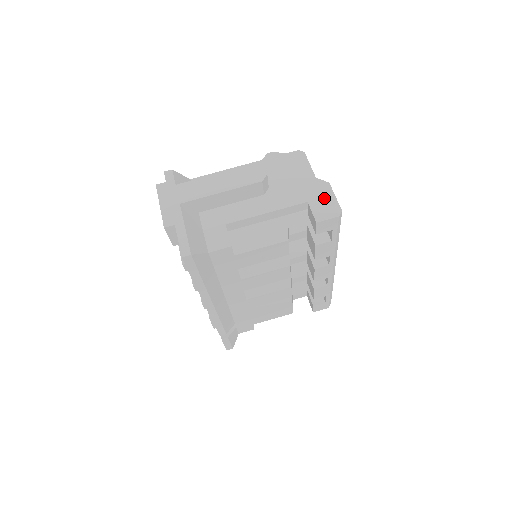
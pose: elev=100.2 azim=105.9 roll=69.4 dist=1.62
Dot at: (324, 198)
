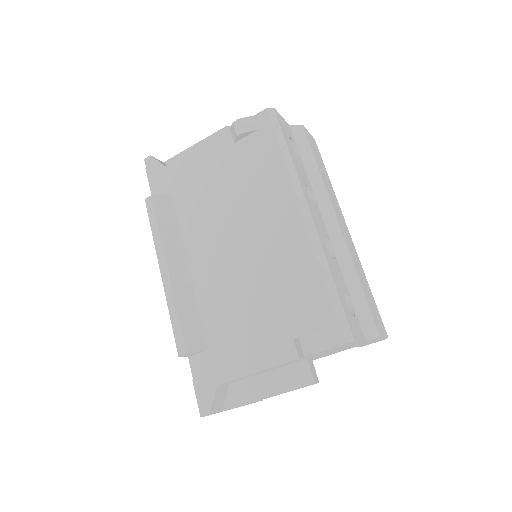
Dot at: occluded
